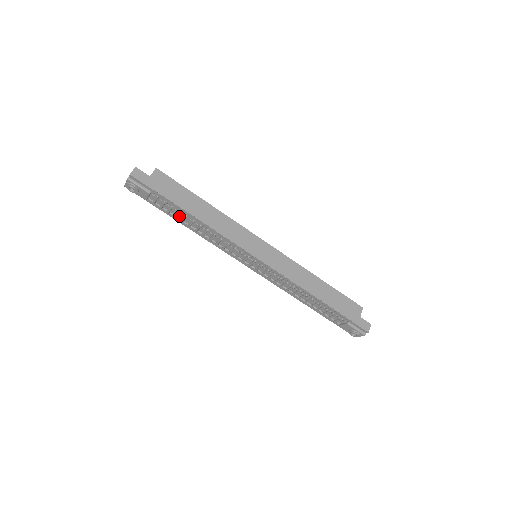
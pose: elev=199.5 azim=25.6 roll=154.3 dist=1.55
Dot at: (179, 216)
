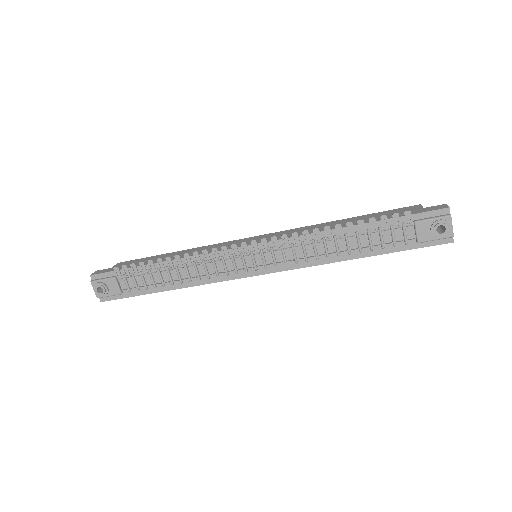
Dot at: (156, 281)
